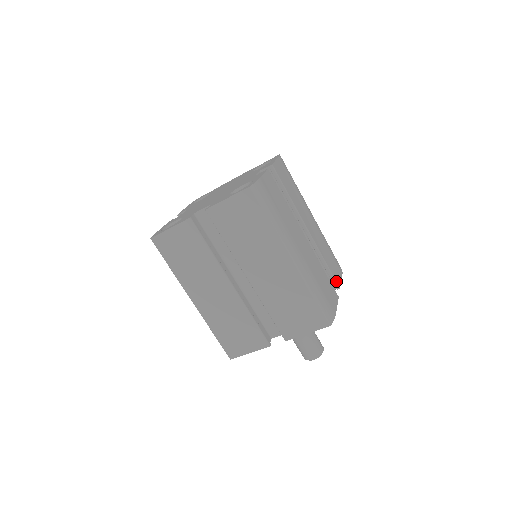
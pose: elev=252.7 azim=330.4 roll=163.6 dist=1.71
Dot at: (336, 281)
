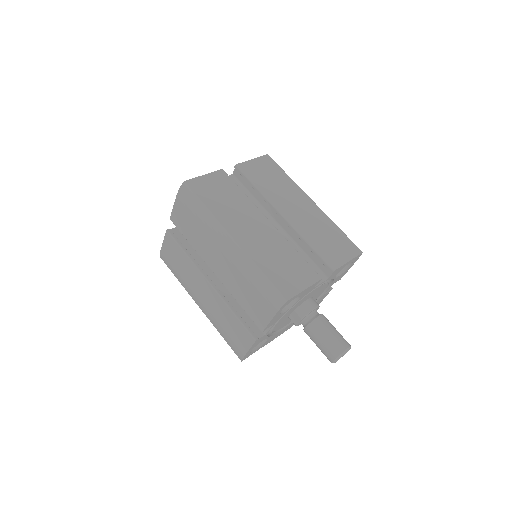
Dot at: occluded
